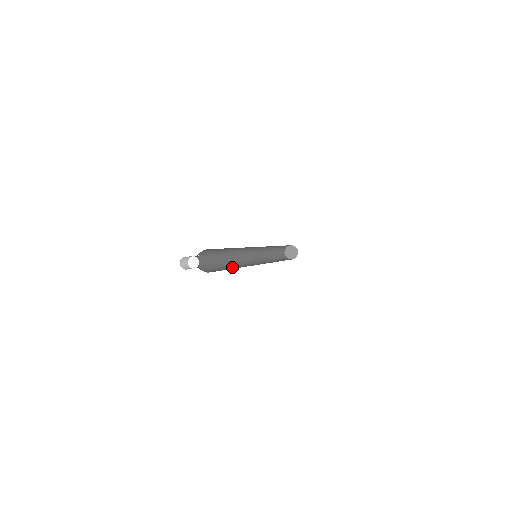
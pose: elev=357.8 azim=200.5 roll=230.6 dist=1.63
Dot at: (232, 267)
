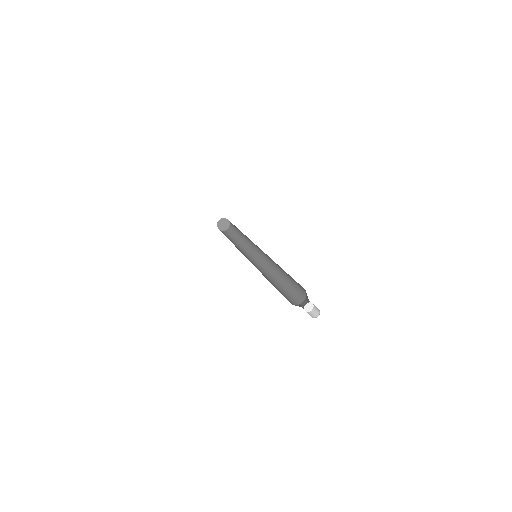
Dot at: (267, 279)
